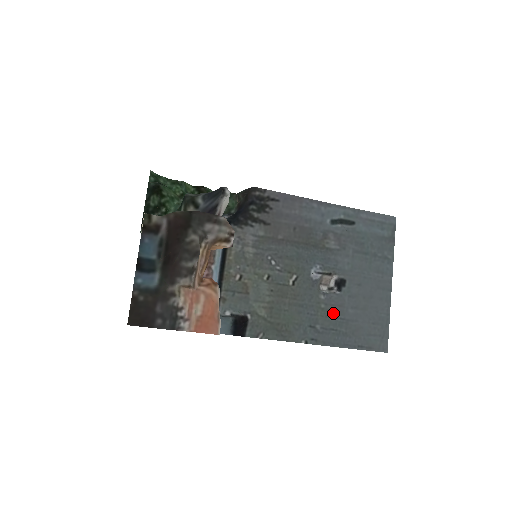
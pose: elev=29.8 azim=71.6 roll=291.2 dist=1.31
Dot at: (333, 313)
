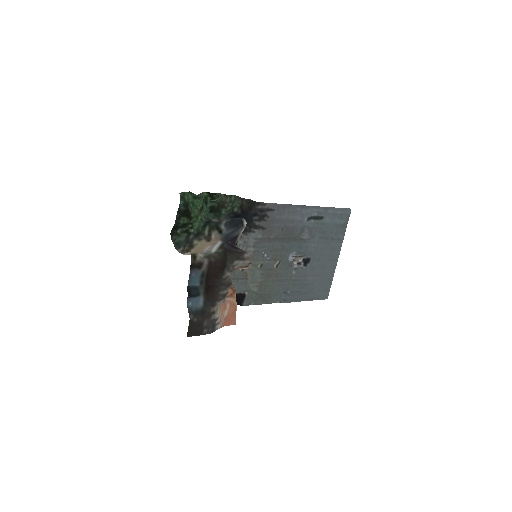
Dot at: (299, 281)
